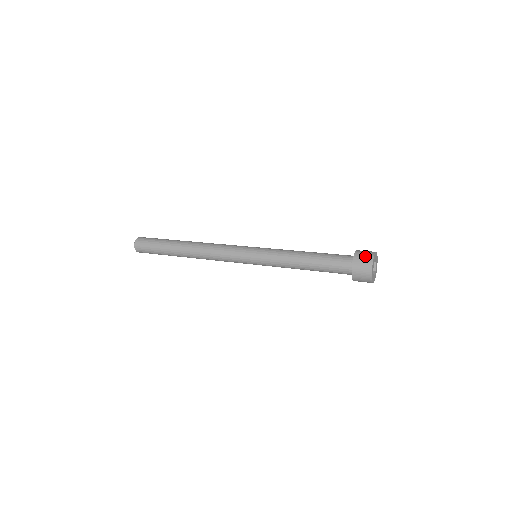
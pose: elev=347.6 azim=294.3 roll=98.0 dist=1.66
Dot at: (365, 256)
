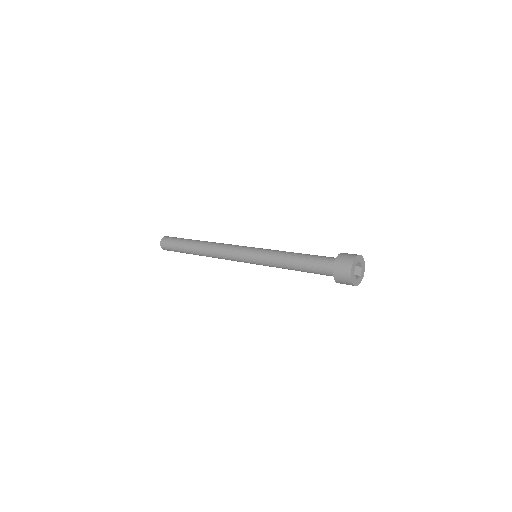
Dot at: (343, 272)
